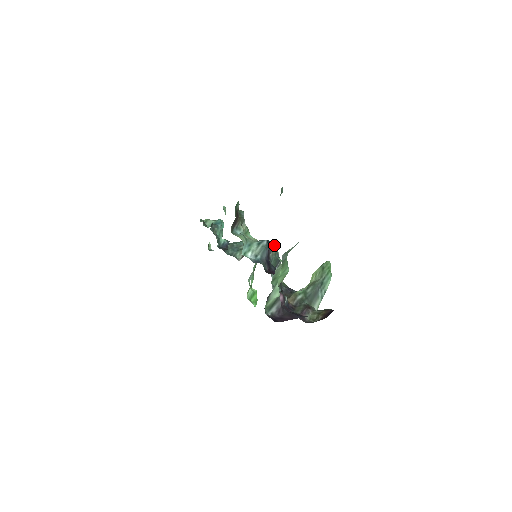
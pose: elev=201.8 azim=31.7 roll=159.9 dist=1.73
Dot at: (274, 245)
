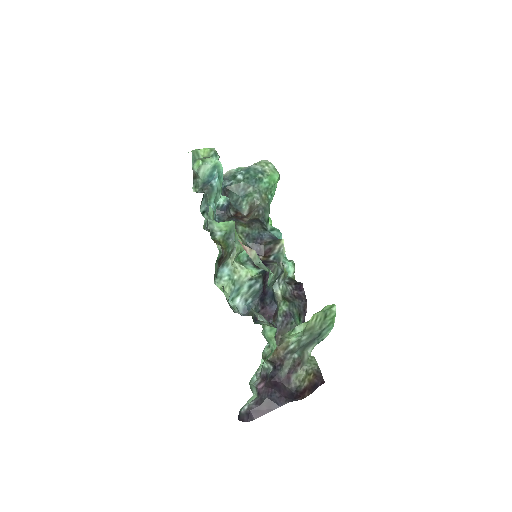
Dot at: (274, 267)
